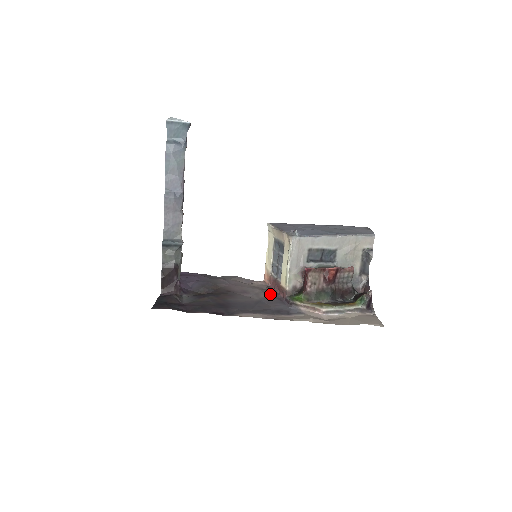
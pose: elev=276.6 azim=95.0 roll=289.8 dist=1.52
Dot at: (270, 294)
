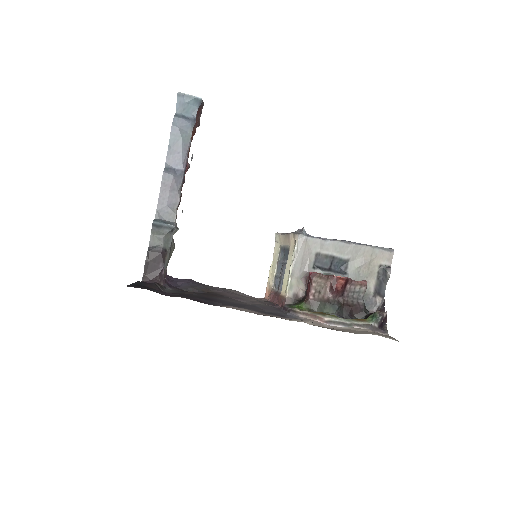
Dot at: (267, 304)
